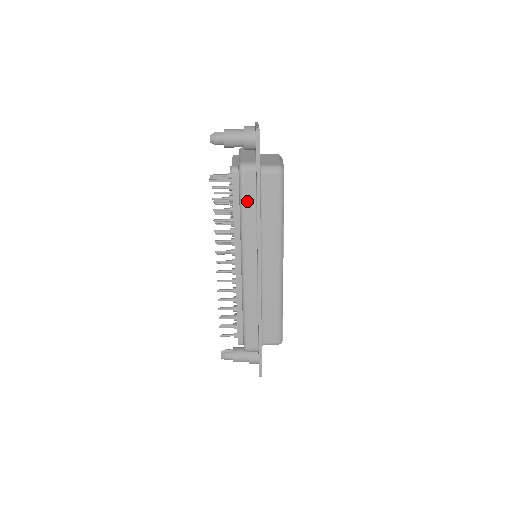
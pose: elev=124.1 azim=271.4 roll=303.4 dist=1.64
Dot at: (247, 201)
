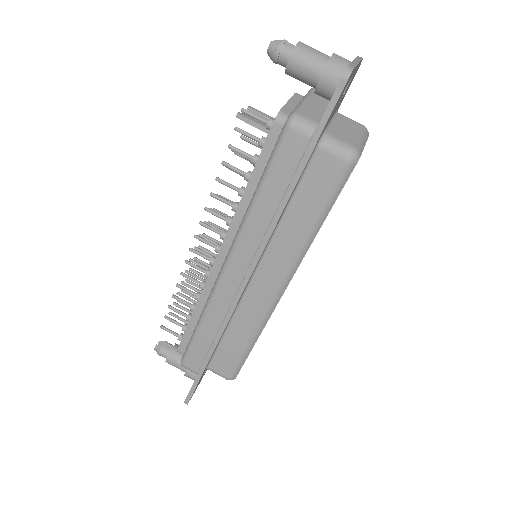
Dot at: (274, 178)
